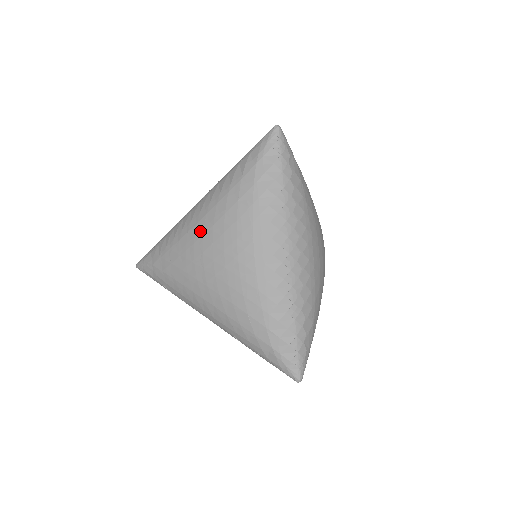
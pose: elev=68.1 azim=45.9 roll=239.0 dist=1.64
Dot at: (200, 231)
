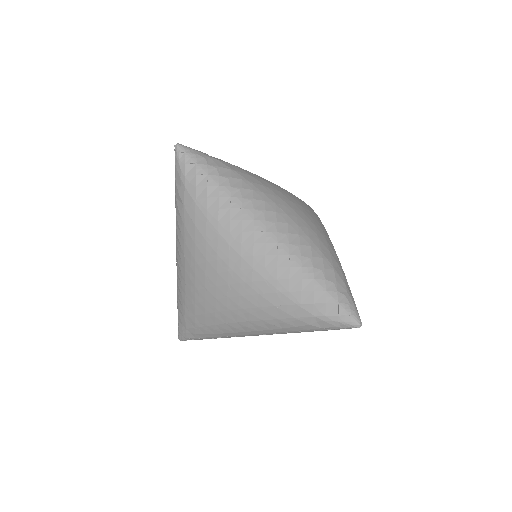
Dot at: (191, 273)
